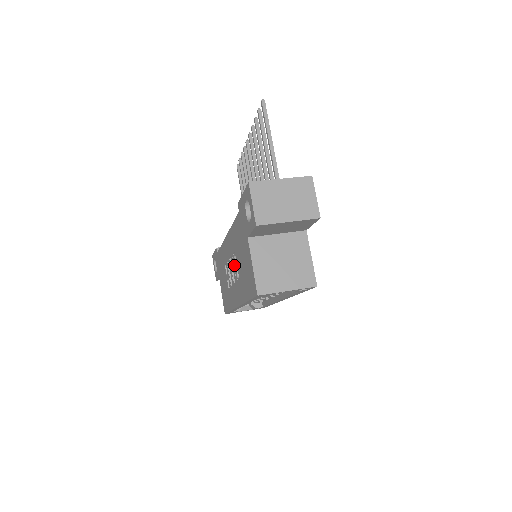
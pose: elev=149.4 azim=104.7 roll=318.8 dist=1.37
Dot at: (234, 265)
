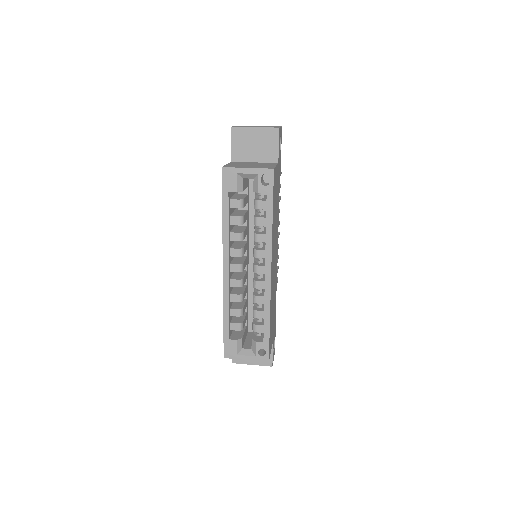
Dot at: occluded
